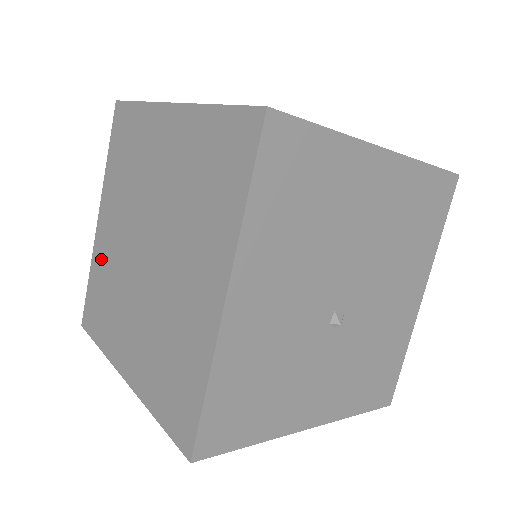
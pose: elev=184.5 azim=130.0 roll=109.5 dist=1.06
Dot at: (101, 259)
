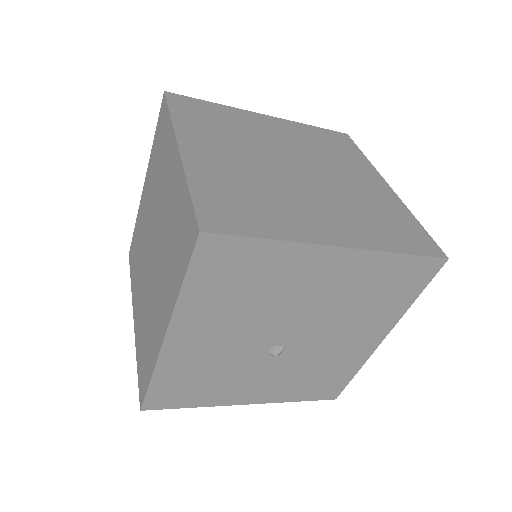
Dot at: (140, 219)
